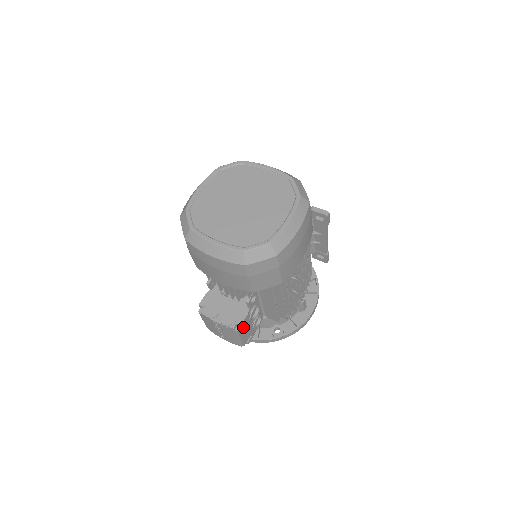
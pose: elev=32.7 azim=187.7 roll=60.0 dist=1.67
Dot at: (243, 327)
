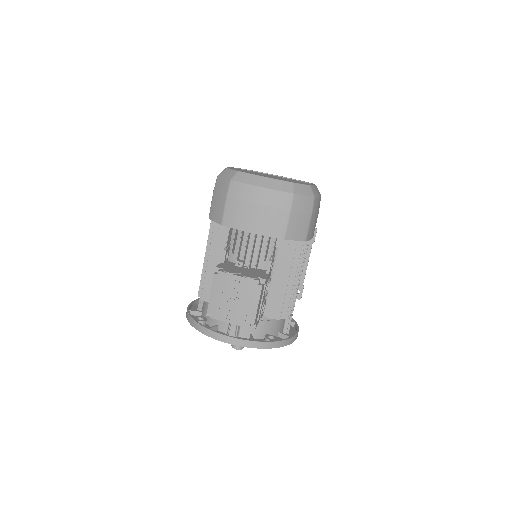
Dot at: (262, 291)
